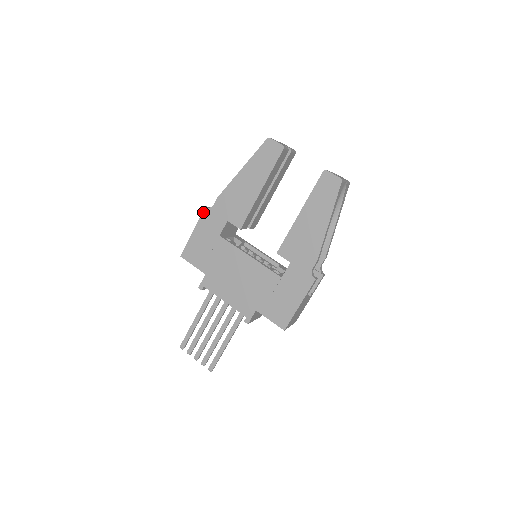
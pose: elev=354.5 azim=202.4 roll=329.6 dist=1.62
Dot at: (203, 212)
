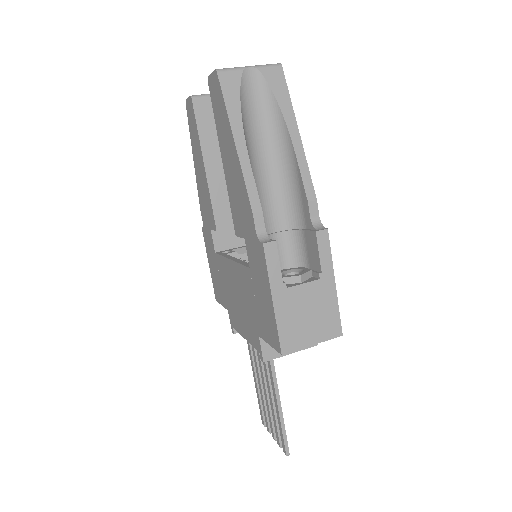
Dot at: (203, 235)
